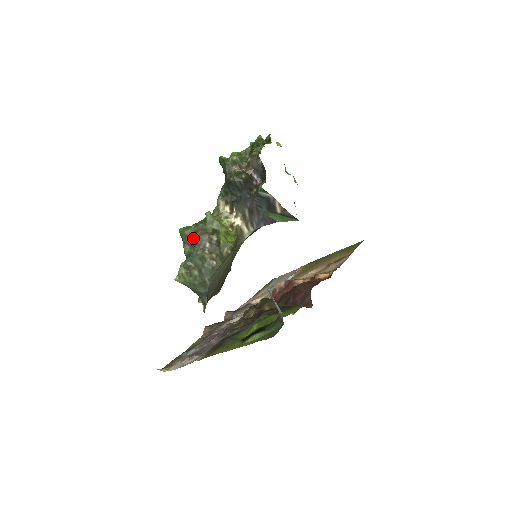
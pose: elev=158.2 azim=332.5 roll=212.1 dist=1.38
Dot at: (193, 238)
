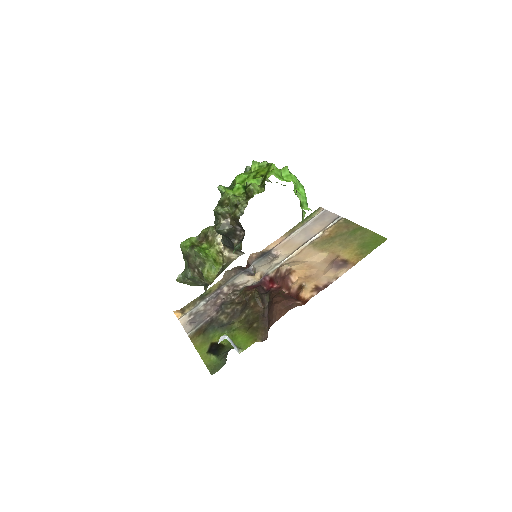
Dot at: (187, 260)
